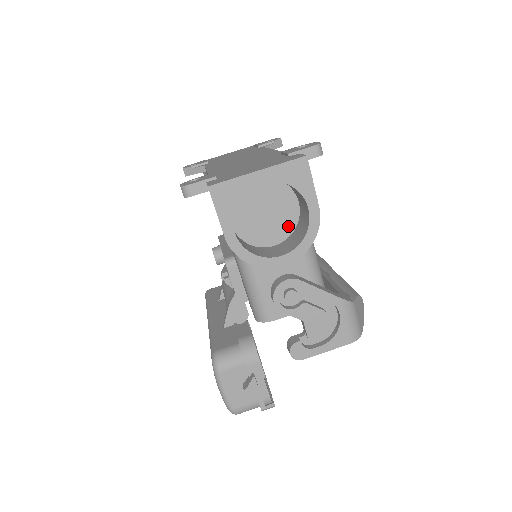
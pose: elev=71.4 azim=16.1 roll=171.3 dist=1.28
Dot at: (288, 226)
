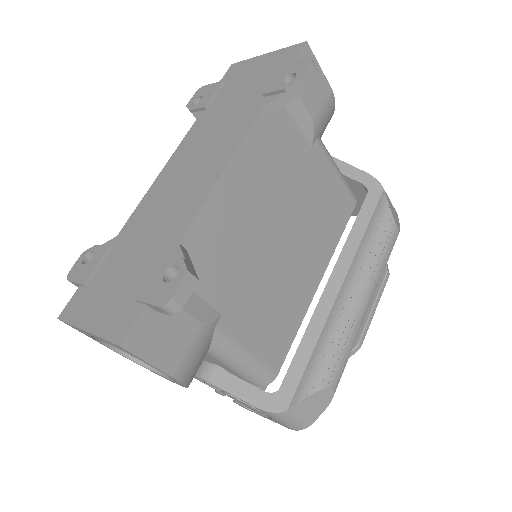
Dot at: occluded
